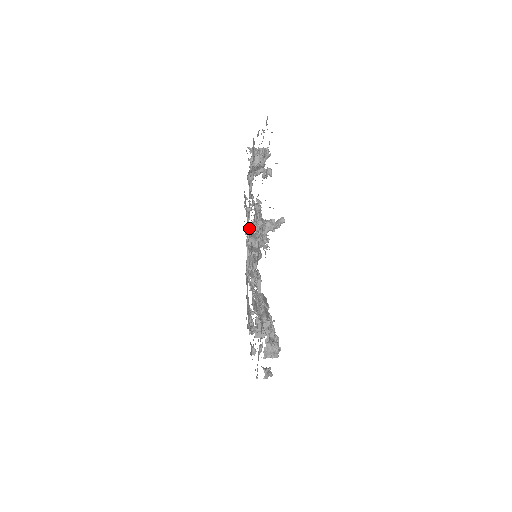
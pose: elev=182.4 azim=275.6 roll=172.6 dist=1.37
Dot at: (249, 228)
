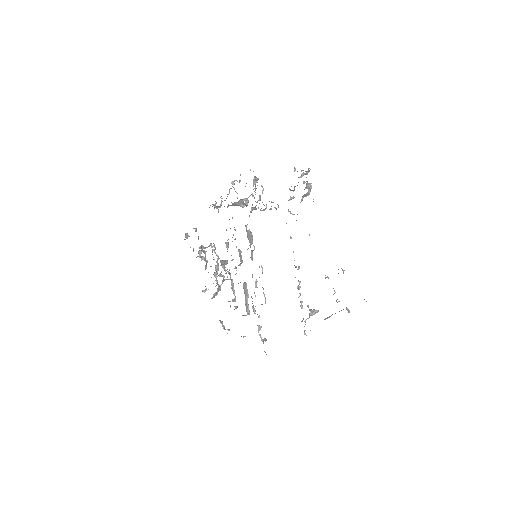
Dot at: (252, 208)
